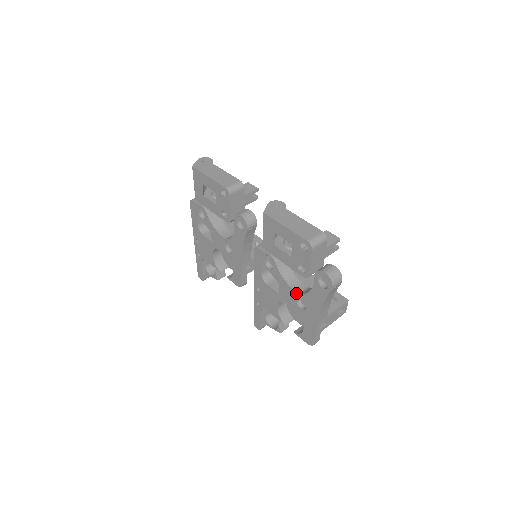
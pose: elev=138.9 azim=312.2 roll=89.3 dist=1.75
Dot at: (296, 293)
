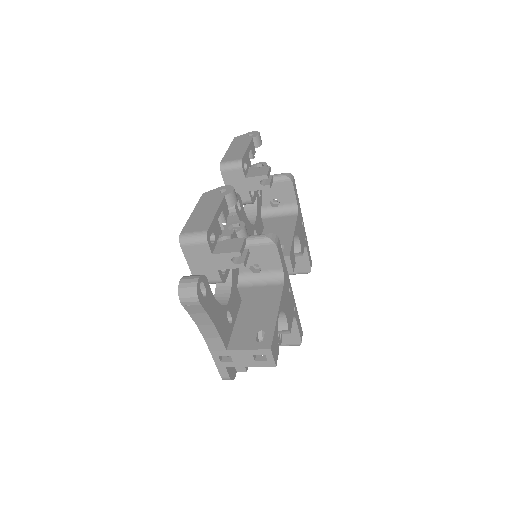
Dot at: occluded
